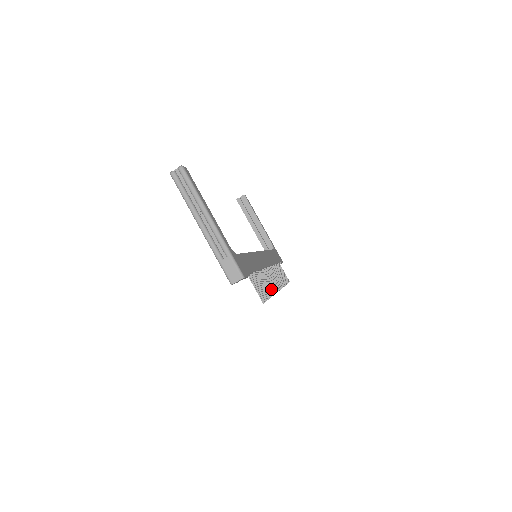
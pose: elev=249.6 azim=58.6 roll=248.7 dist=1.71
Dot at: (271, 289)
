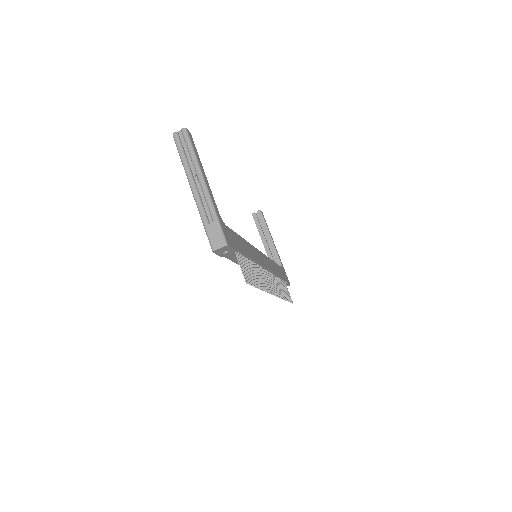
Dot at: (263, 285)
